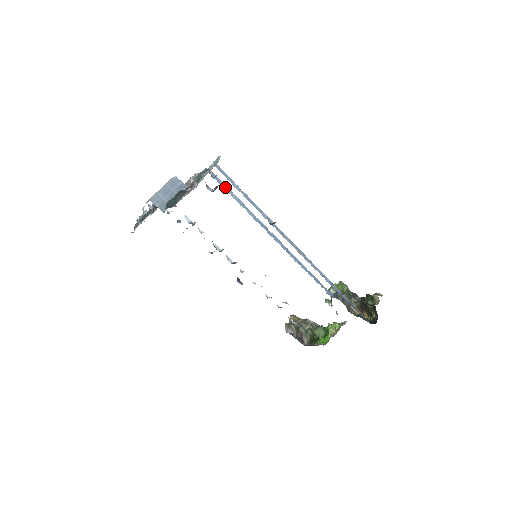
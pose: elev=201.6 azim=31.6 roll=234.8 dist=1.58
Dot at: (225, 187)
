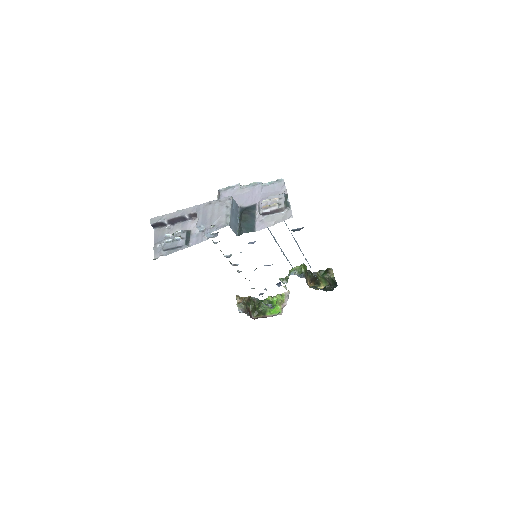
Dot at: occluded
